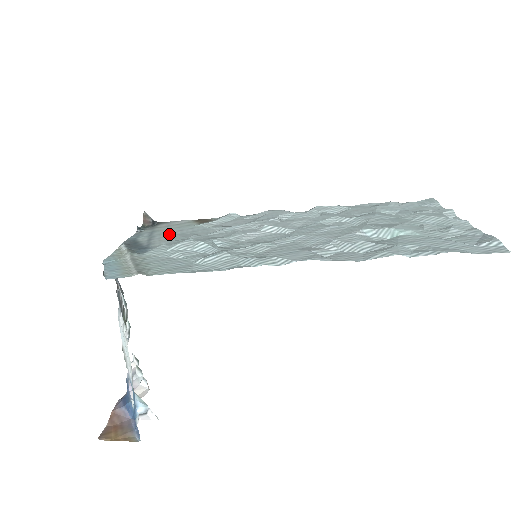
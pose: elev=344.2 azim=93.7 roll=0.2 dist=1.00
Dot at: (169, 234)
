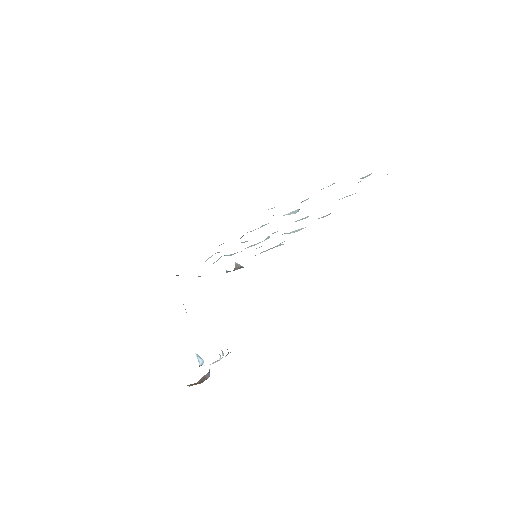
Dot at: occluded
